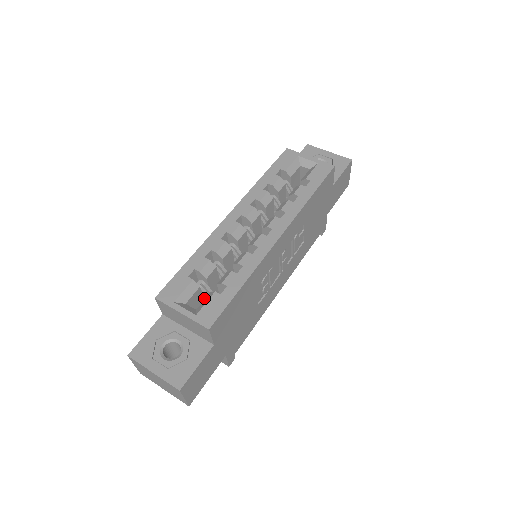
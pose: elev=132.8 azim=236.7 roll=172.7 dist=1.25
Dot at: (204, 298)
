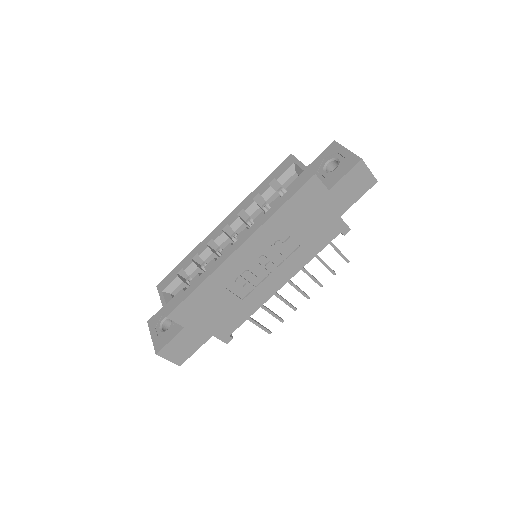
Dot at: occluded
